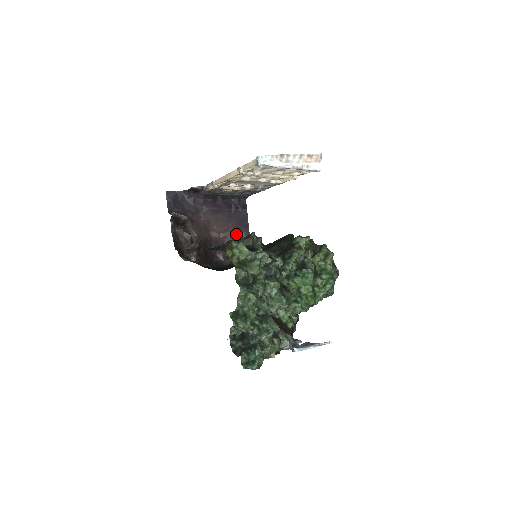
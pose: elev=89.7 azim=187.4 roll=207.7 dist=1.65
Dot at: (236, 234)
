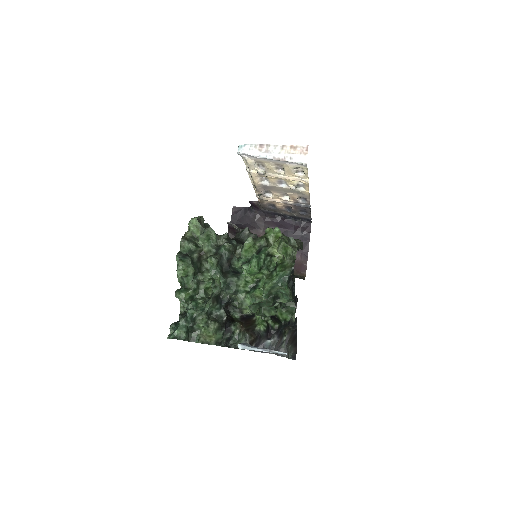
Dot at: occluded
